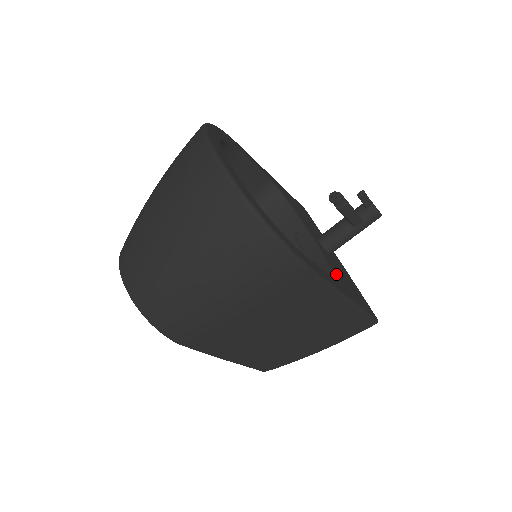
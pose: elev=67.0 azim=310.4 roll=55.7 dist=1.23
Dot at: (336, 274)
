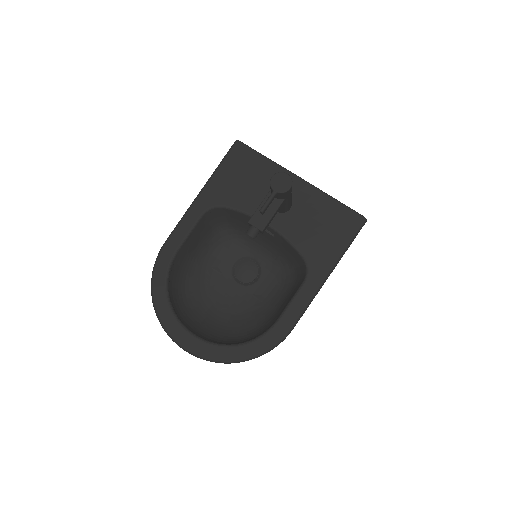
Dot at: (307, 253)
